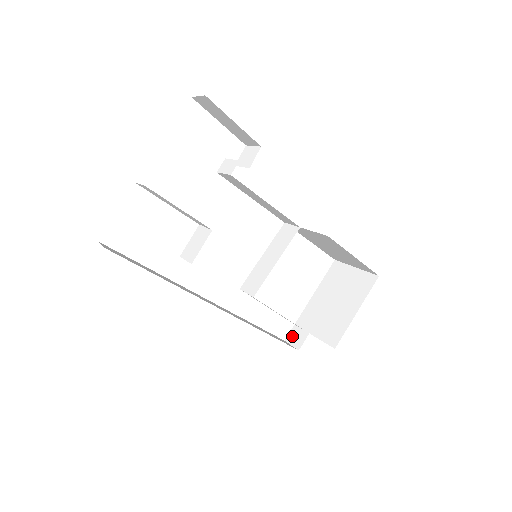
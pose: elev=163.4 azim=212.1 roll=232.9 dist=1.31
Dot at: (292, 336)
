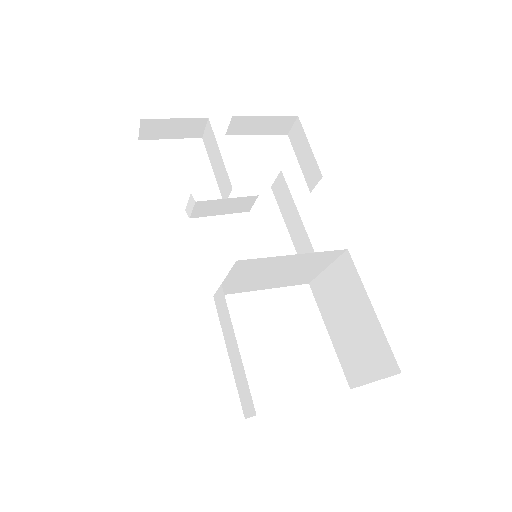
Dot at: occluded
